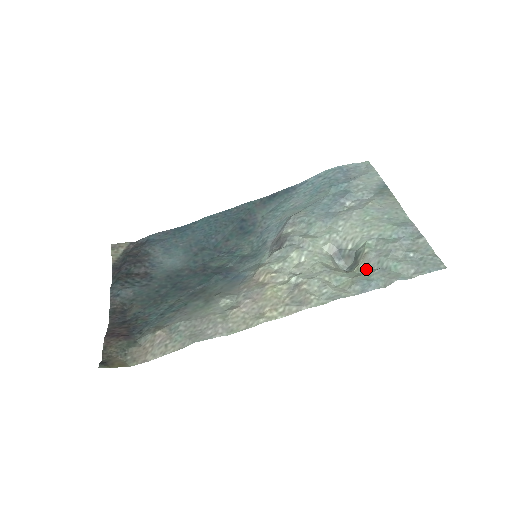
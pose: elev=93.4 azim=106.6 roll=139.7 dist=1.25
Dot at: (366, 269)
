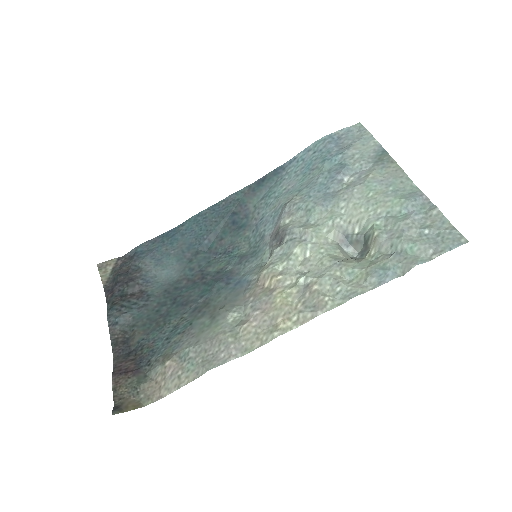
Dot at: (379, 255)
